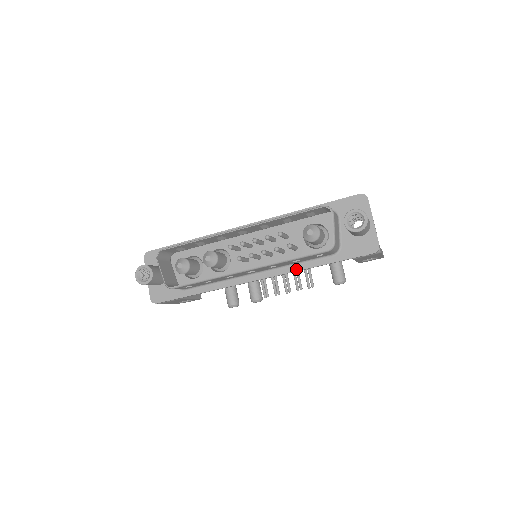
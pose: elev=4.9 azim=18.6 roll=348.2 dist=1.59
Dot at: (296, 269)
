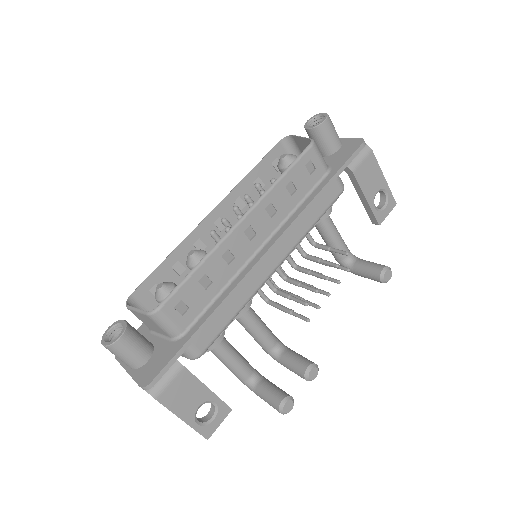
Dot at: (302, 209)
